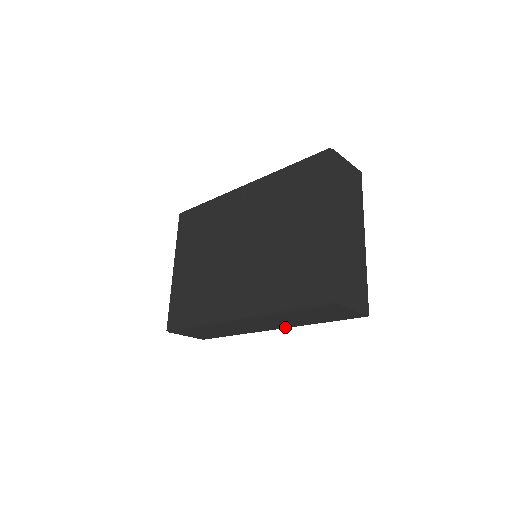
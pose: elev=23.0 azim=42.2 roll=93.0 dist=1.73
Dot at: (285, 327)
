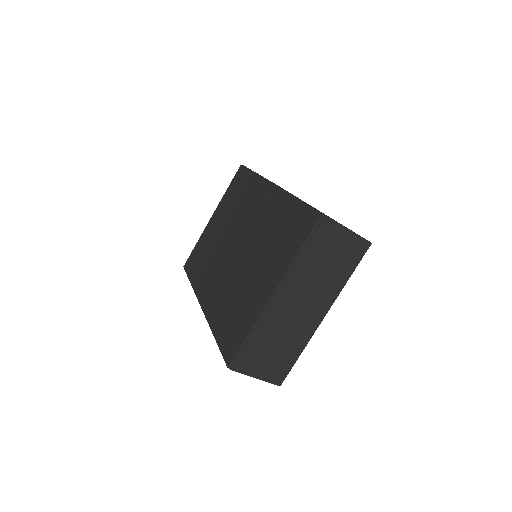
Dot at: occluded
